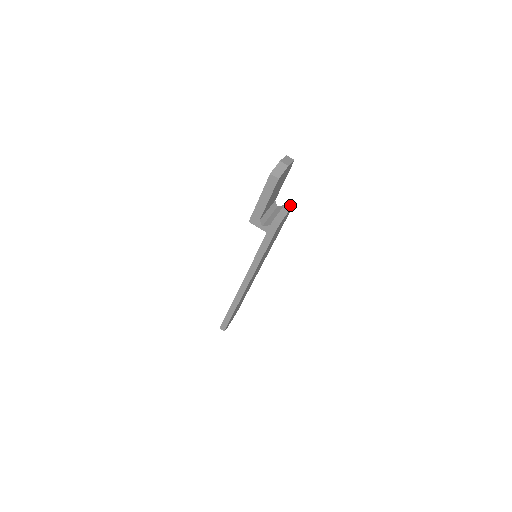
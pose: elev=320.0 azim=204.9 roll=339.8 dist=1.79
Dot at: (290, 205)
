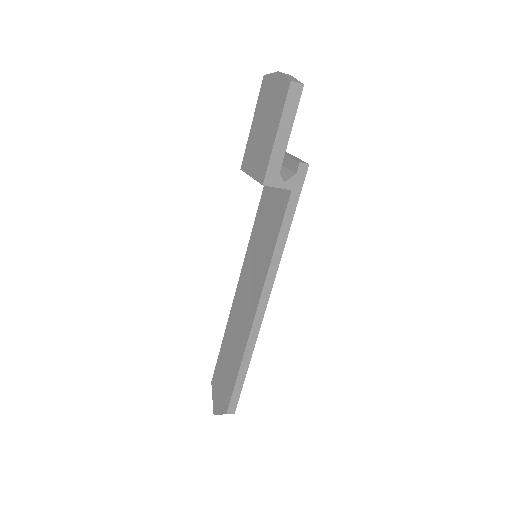
Dot at: occluded
